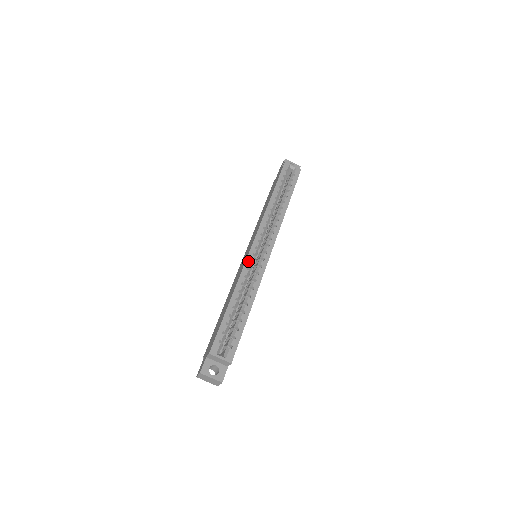
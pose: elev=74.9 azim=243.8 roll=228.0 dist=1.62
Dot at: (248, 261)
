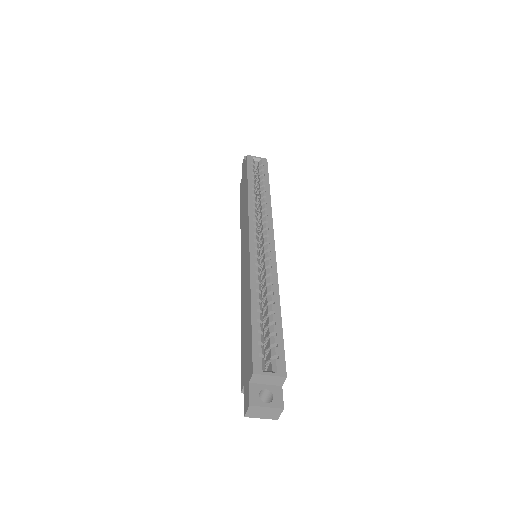
Dot at: (252, 256)
